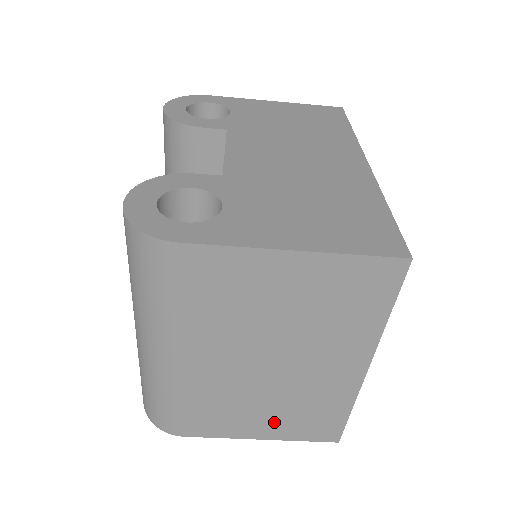
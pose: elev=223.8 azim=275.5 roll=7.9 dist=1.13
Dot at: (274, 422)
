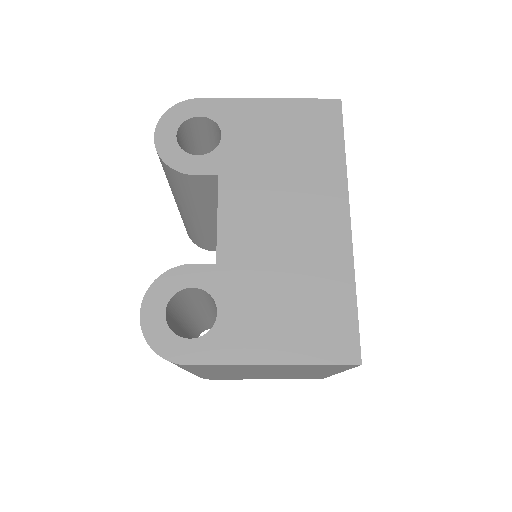
Dot at: occluded
